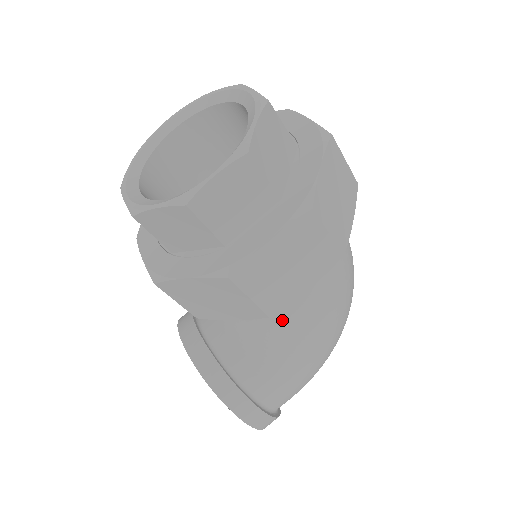
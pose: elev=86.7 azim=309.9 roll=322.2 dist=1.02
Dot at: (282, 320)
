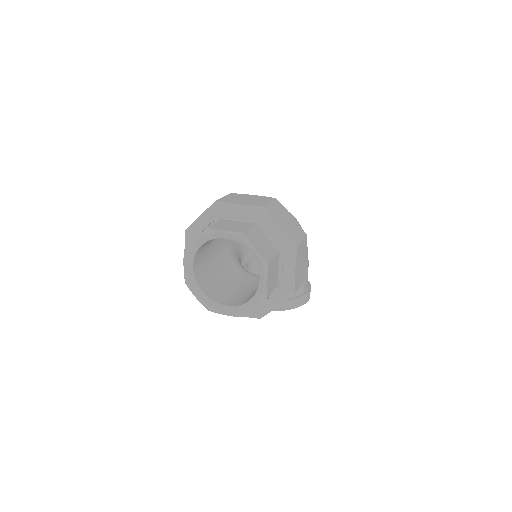
Dot at: occluded
